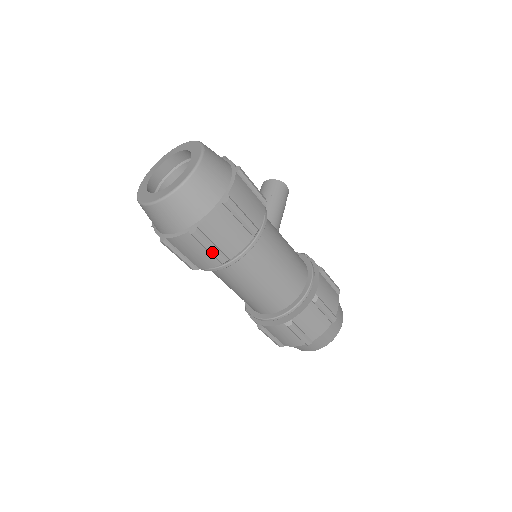
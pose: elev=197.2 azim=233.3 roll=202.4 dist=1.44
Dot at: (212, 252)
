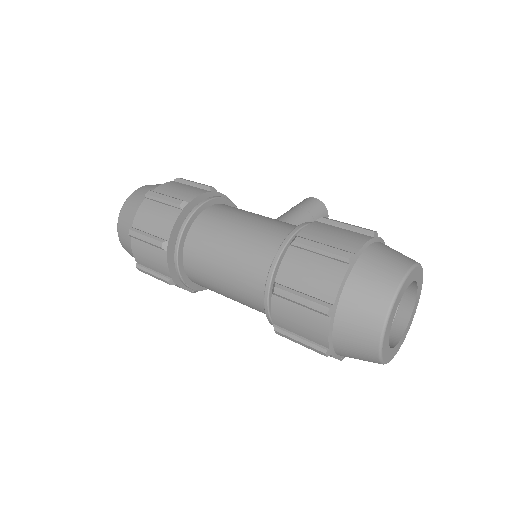
Dot at: (149, 241)
